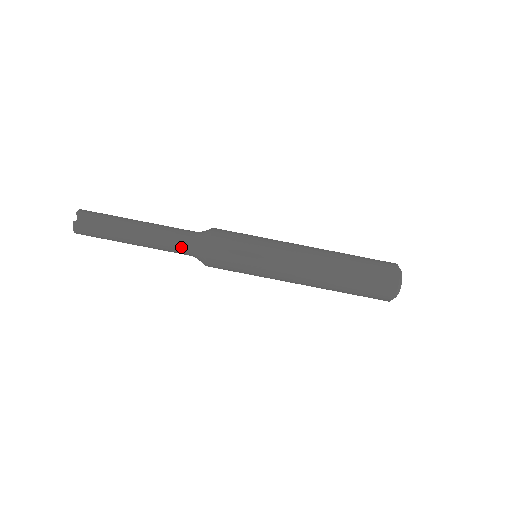
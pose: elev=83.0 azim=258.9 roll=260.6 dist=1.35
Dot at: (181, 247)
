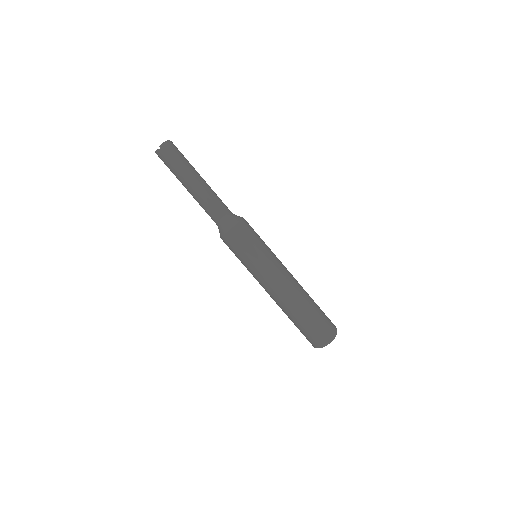
Dot at: (211, 218)
